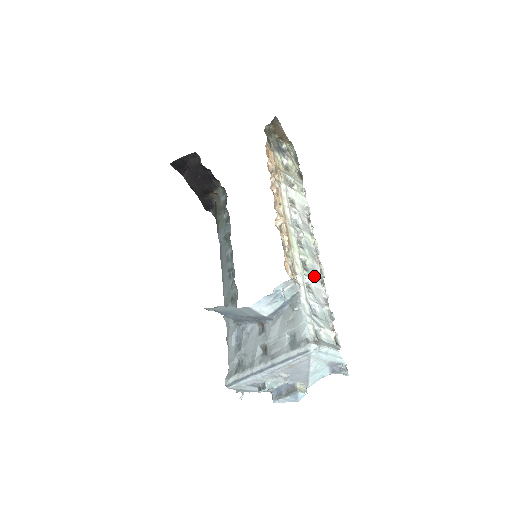
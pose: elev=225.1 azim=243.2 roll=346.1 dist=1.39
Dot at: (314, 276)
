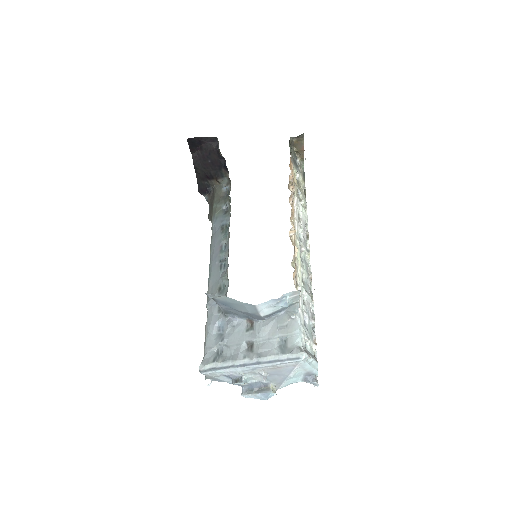
Dot at: (307, 290)
